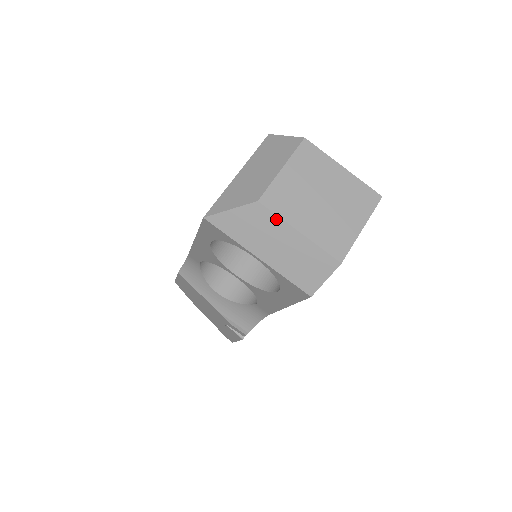
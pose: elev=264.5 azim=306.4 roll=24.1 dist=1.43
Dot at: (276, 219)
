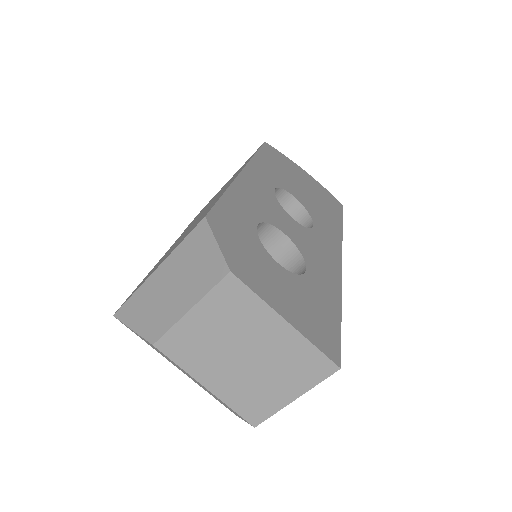
Dot at: (177, 365)
